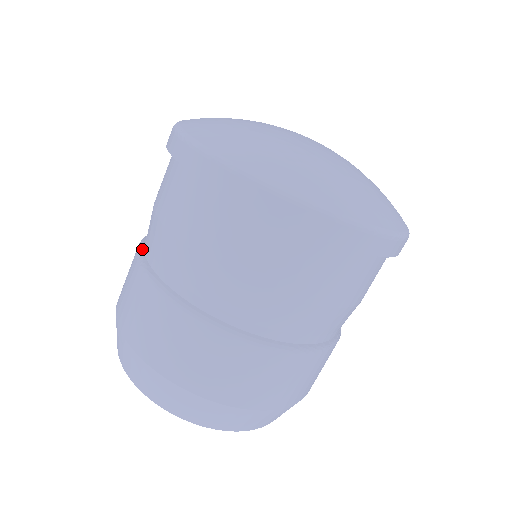
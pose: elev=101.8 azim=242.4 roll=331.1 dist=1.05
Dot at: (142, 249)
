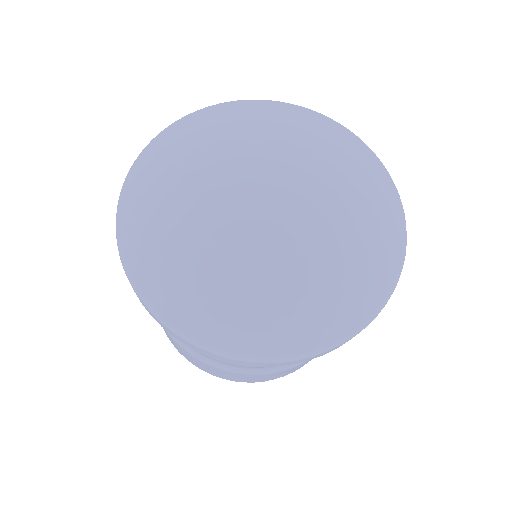
Dot at: occluded
